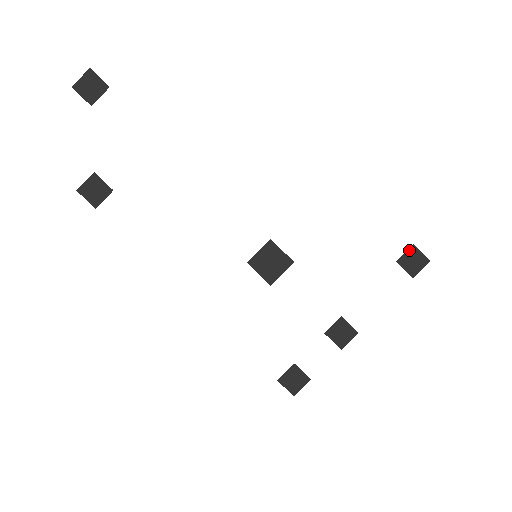
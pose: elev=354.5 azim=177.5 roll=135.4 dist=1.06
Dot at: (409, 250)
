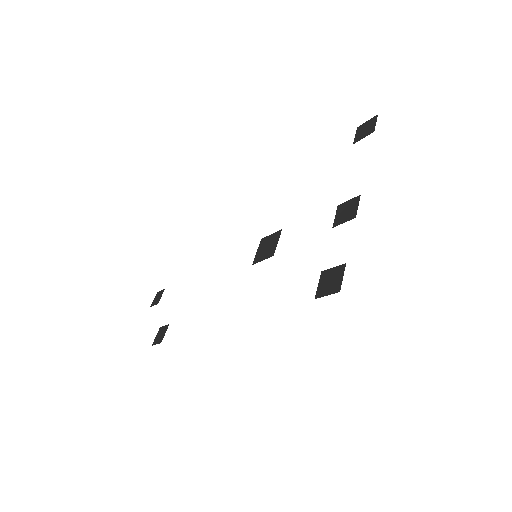
Dot at: (357, 132)
